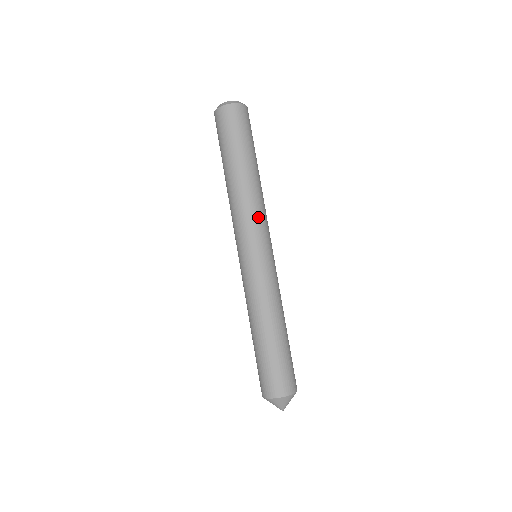
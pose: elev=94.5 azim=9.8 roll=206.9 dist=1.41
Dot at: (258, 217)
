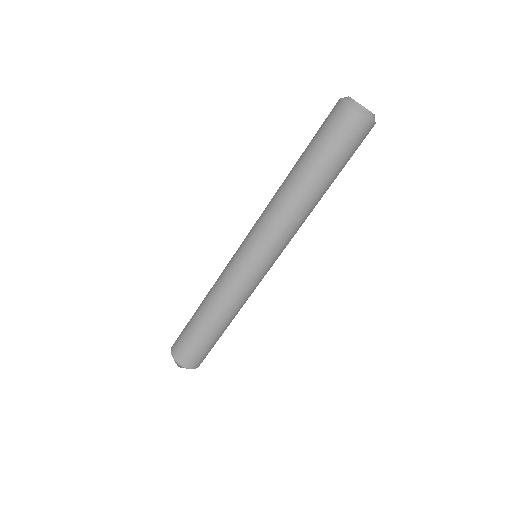
Dot at: (291, 238)
